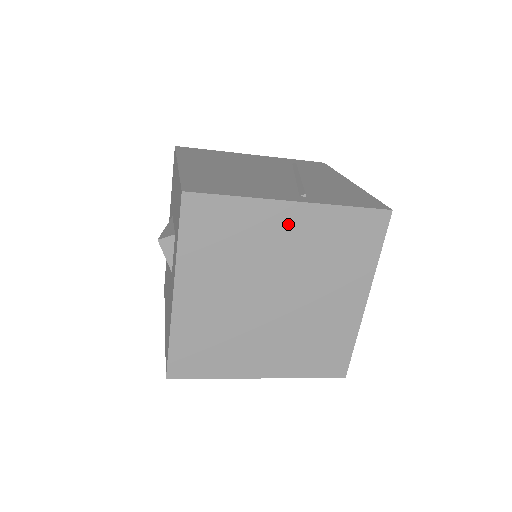
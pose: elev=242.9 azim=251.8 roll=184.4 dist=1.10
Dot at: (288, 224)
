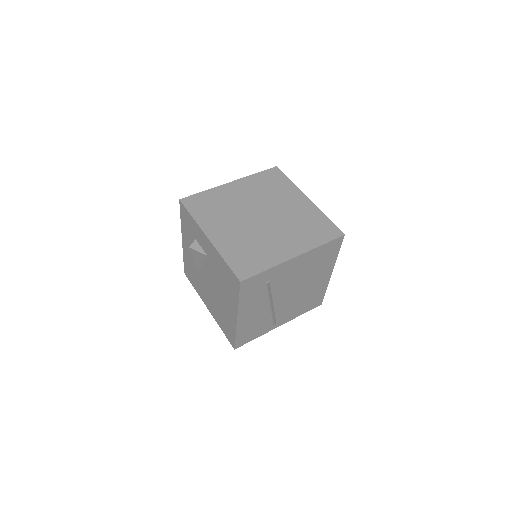
Dot at: (236, 190)
